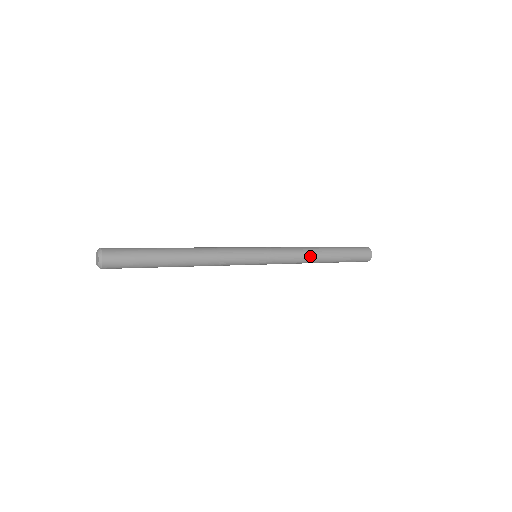
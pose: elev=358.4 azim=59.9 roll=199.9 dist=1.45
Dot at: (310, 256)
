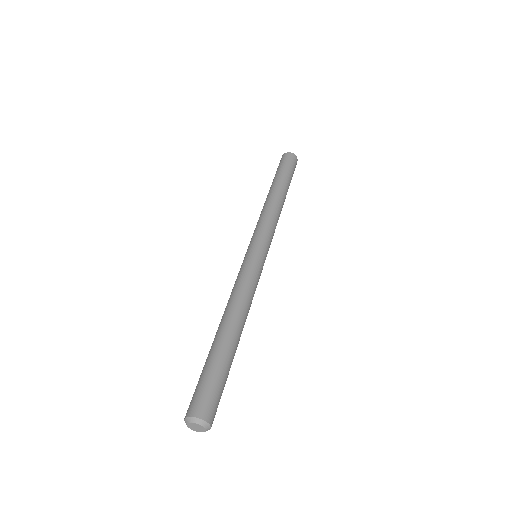
Dot at: (280, 210)
